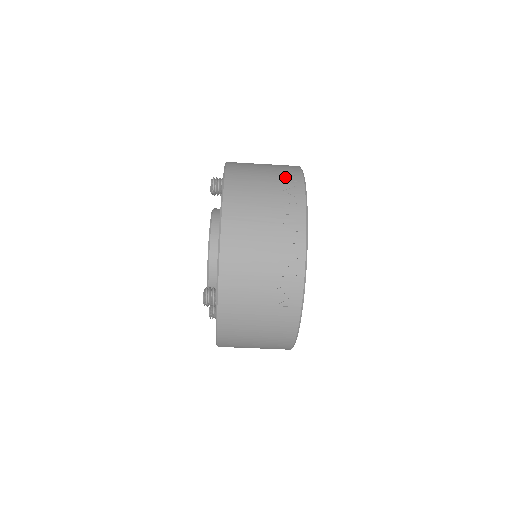
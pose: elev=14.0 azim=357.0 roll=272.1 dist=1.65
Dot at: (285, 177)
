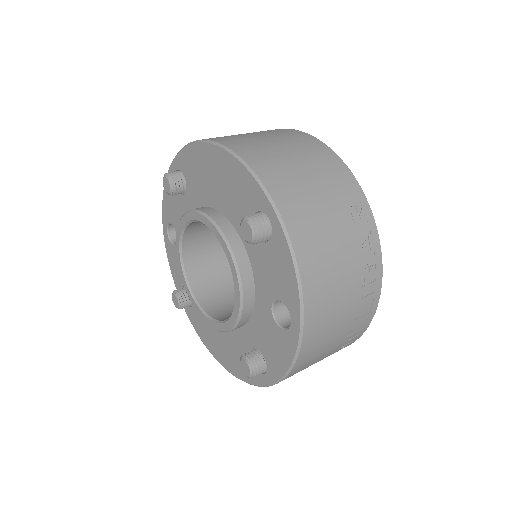
Dot at: (354, 214)
